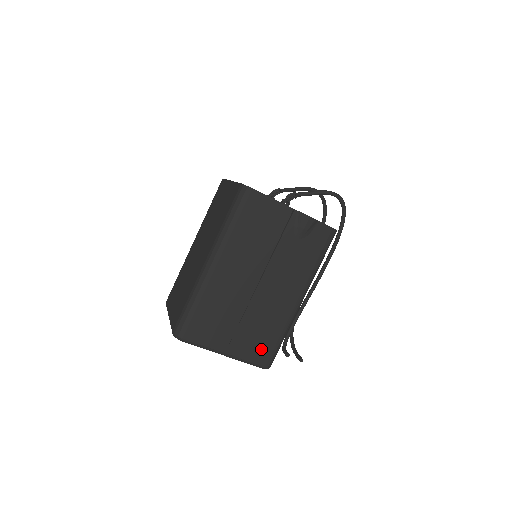
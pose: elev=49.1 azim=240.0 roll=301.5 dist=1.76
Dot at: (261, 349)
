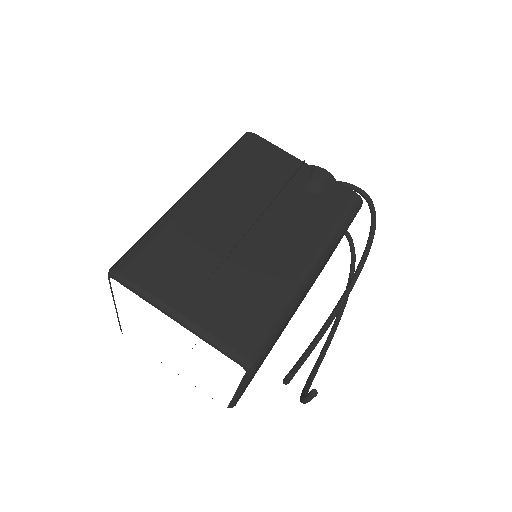
Dot at: (242, 324)
